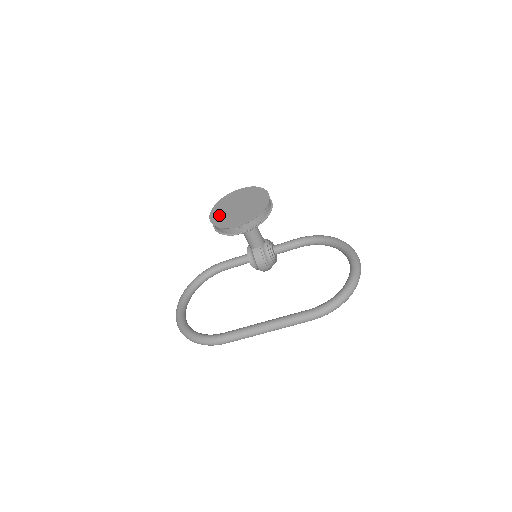
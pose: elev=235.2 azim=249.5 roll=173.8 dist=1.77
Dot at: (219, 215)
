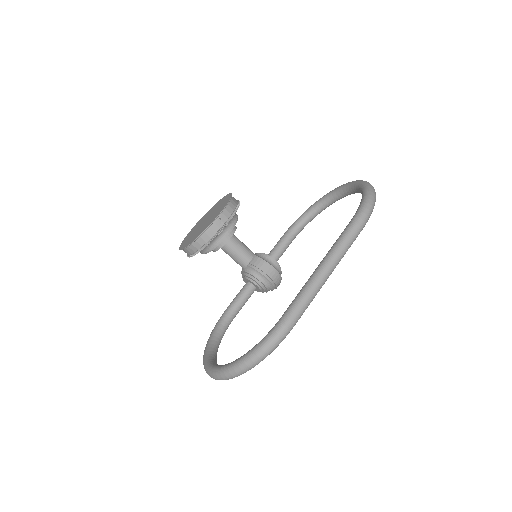
Dot at: (190, 239)
